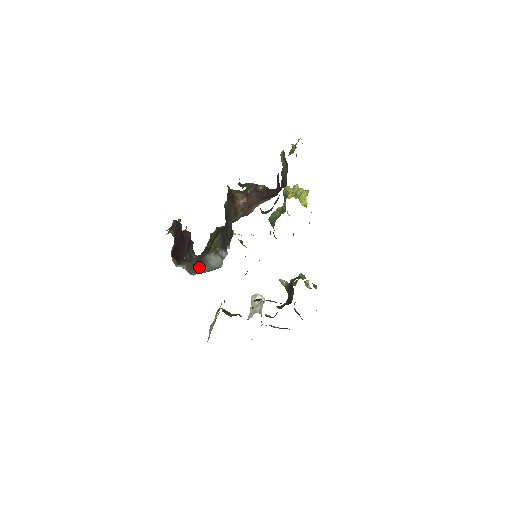
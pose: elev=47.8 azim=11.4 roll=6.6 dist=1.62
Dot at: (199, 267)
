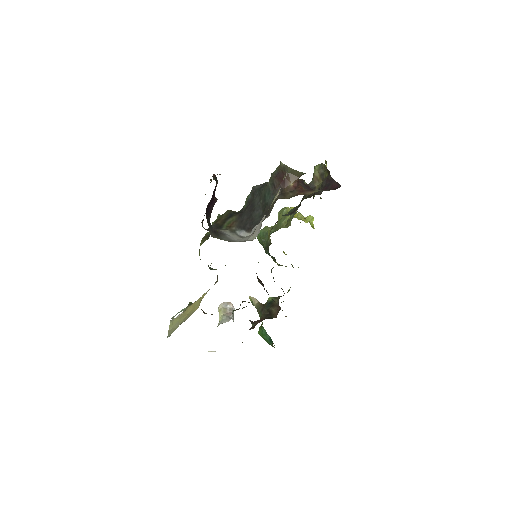
Dot at: (218, 236)
